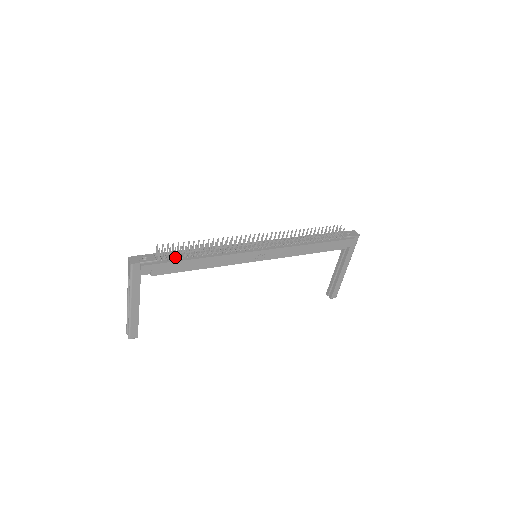
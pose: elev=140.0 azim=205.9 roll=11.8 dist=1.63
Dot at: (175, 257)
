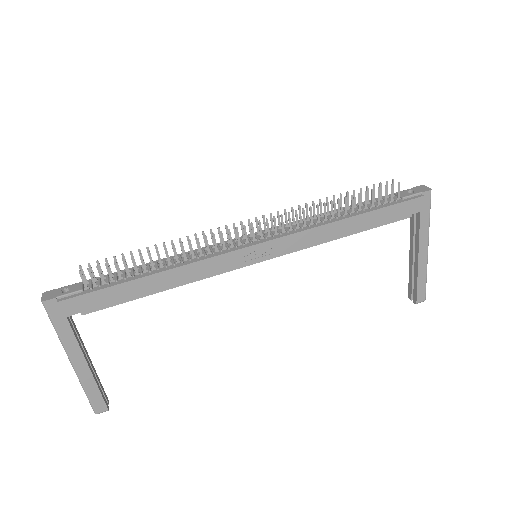
Dot at: (113, 280)
